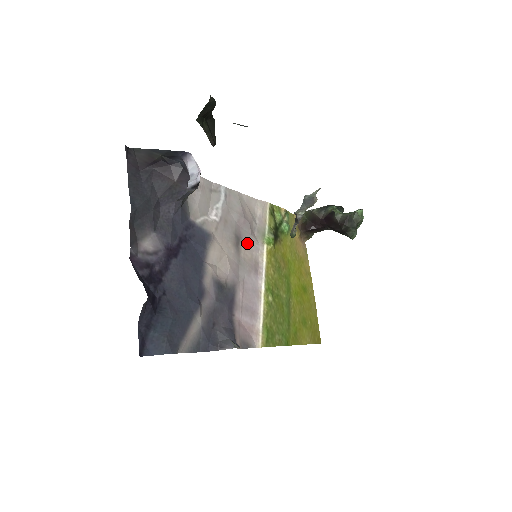
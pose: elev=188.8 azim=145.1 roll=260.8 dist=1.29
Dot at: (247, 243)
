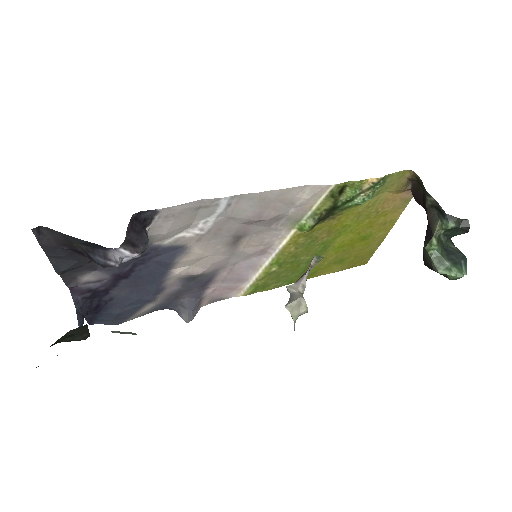
Dot at: (257, 235)
